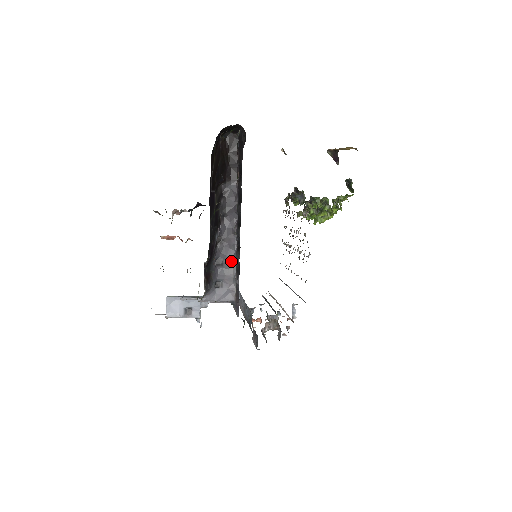
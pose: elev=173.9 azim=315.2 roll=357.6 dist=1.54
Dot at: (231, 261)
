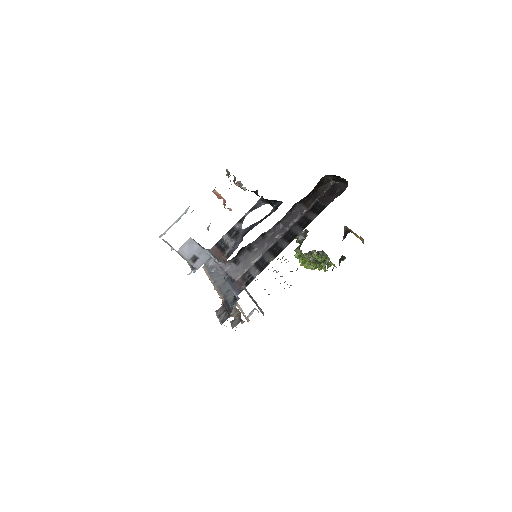
Dot at: (258, 254)
